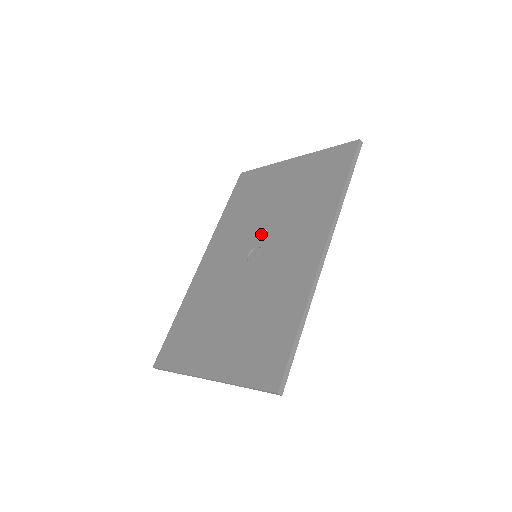
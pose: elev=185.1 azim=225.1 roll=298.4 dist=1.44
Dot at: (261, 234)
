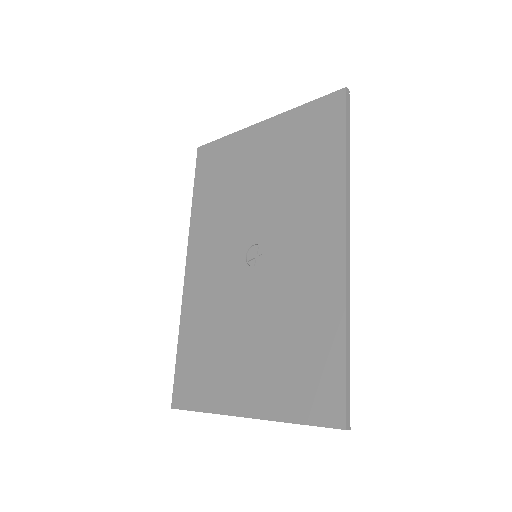
Dot at: (254, 227)
